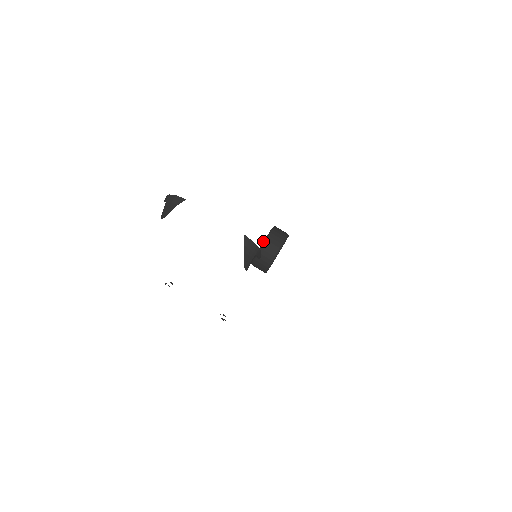
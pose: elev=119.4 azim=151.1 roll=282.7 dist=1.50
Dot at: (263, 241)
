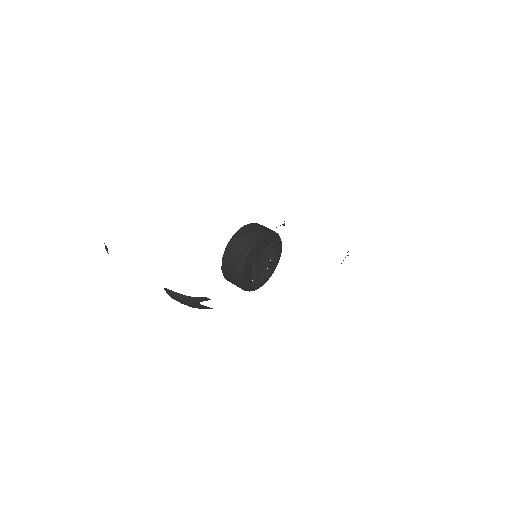
Dot at: occluded
